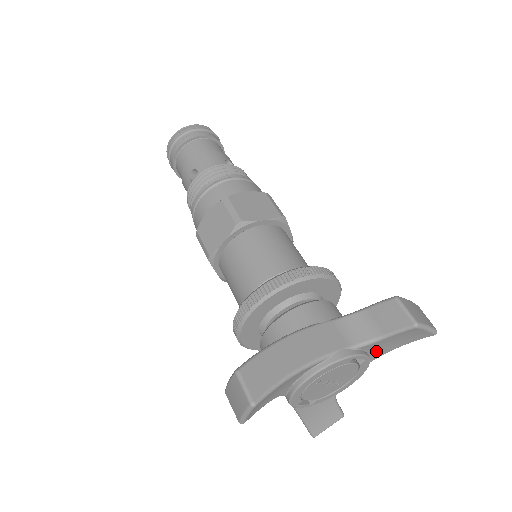
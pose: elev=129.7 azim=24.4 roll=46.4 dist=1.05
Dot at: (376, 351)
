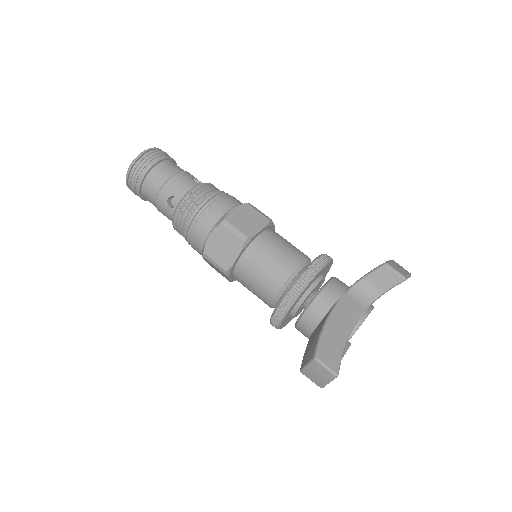
Dot at: occluded
